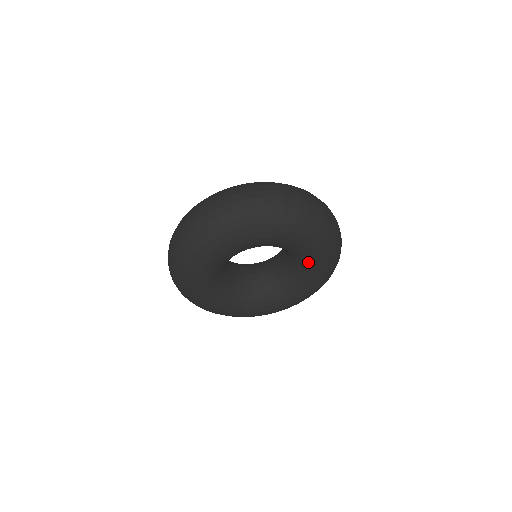
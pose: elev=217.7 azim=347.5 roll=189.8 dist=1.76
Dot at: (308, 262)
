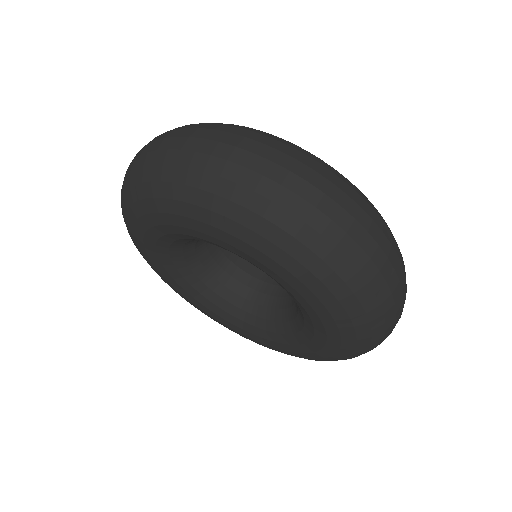
Dot at: (297, 301)
